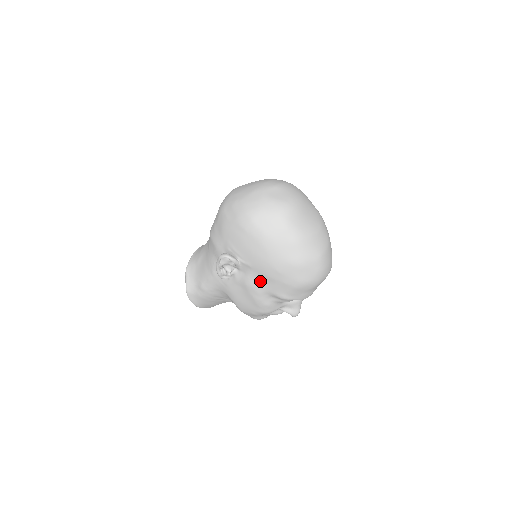
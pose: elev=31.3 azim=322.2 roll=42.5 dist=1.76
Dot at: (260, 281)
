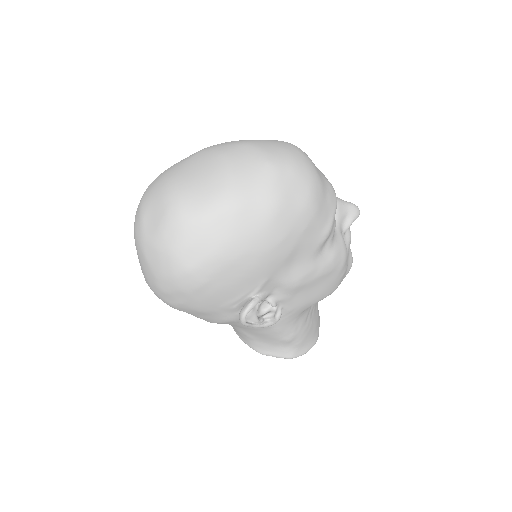
Dot at: (293, 267)
